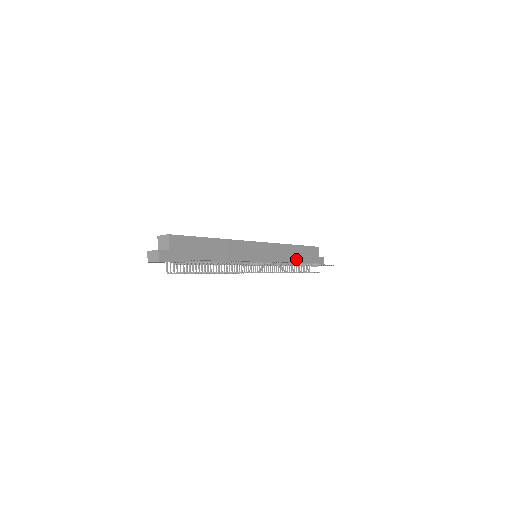
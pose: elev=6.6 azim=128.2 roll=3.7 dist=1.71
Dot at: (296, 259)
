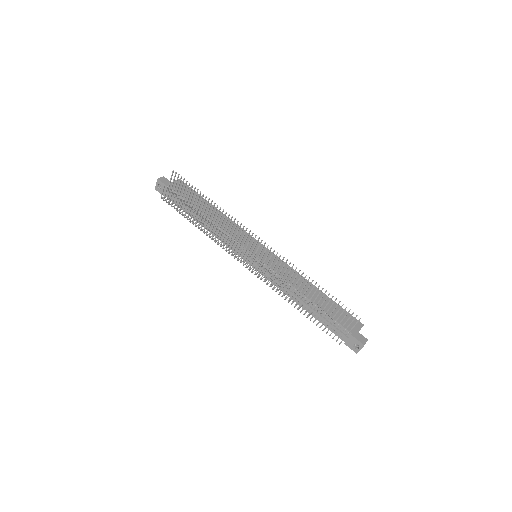
Dot at: (312, 298)
